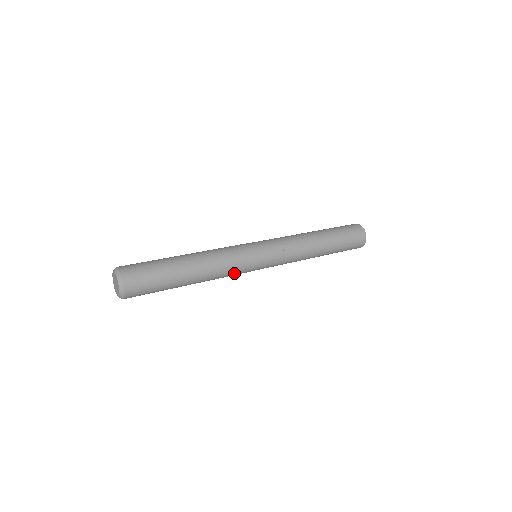
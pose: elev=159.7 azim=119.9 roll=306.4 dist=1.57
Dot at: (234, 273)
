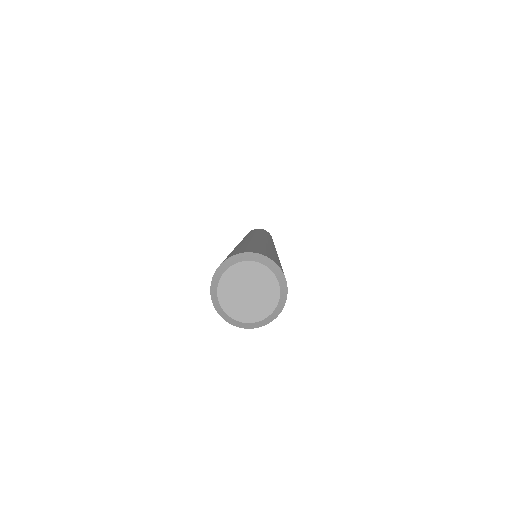
Dot at: occluded
